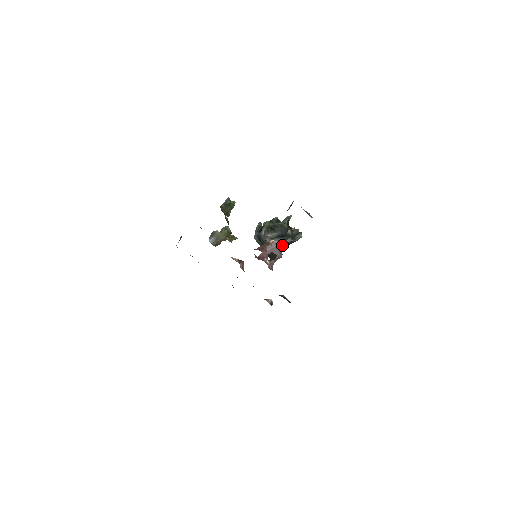
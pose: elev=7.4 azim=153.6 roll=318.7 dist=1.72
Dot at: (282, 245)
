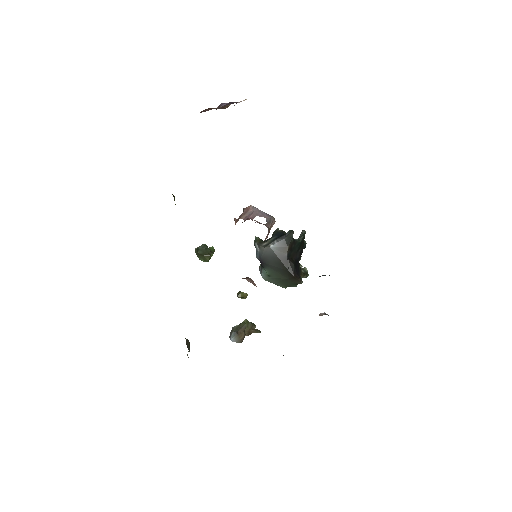
Dot at: (285, 241)
